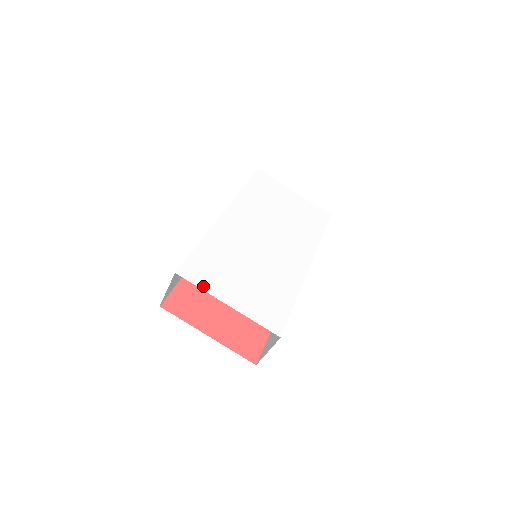
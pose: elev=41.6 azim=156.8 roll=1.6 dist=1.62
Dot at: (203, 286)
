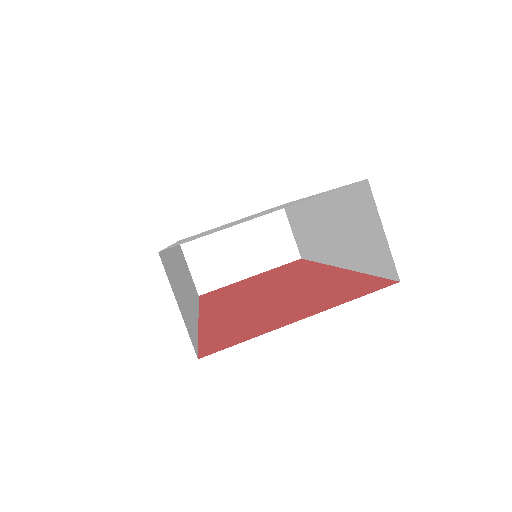
Dot at: occluded
